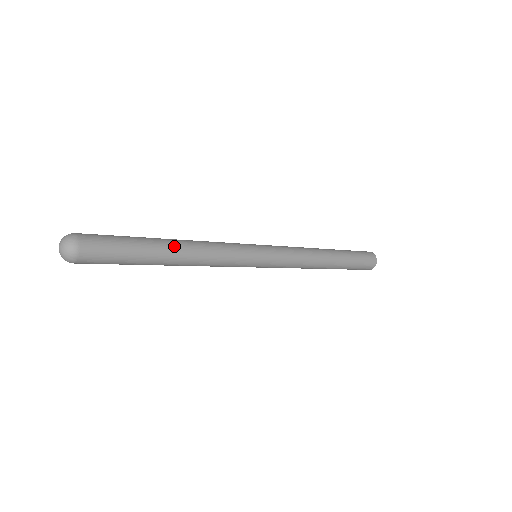
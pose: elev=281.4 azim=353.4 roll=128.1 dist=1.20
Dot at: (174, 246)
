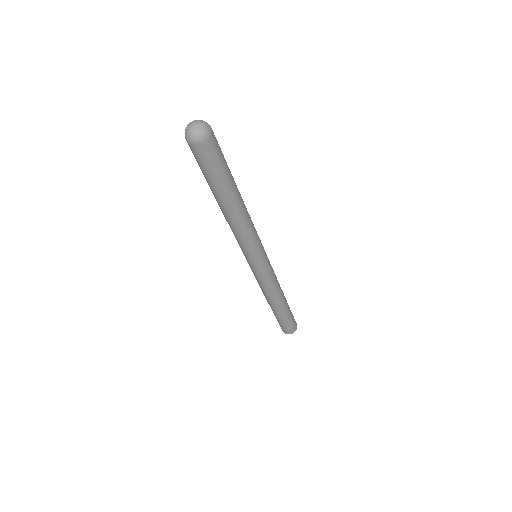
Dot at: (240, 199)
